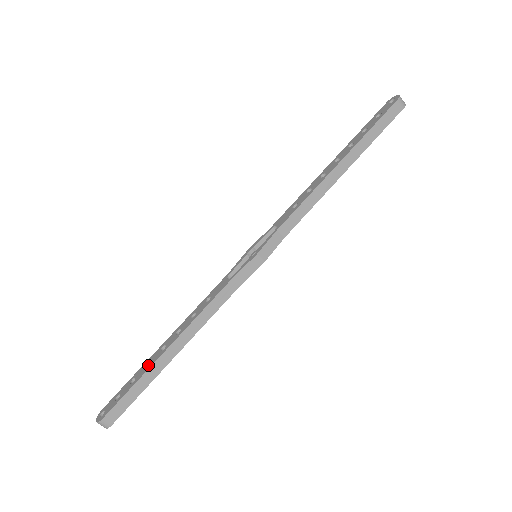
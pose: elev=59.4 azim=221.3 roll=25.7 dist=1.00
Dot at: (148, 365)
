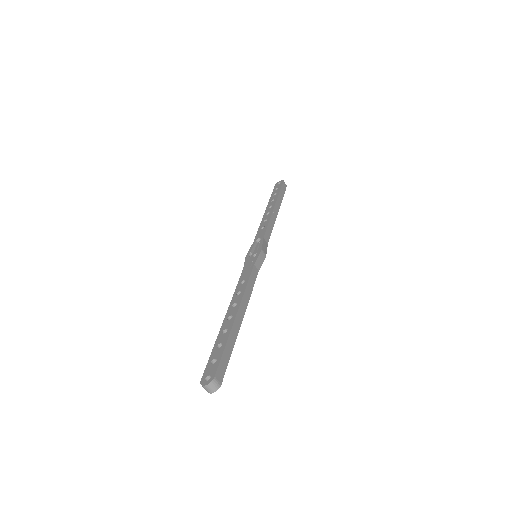
Dot at: (223, 334)
